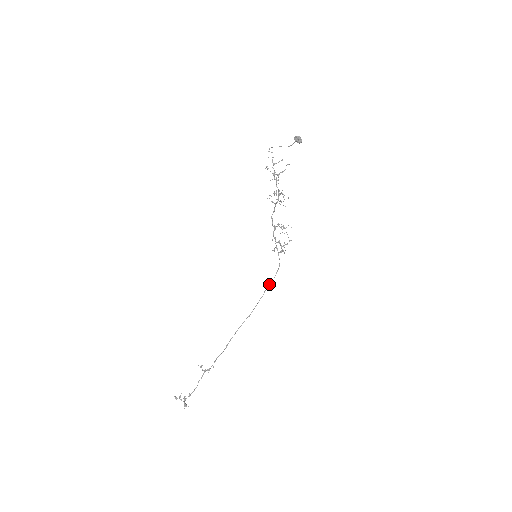
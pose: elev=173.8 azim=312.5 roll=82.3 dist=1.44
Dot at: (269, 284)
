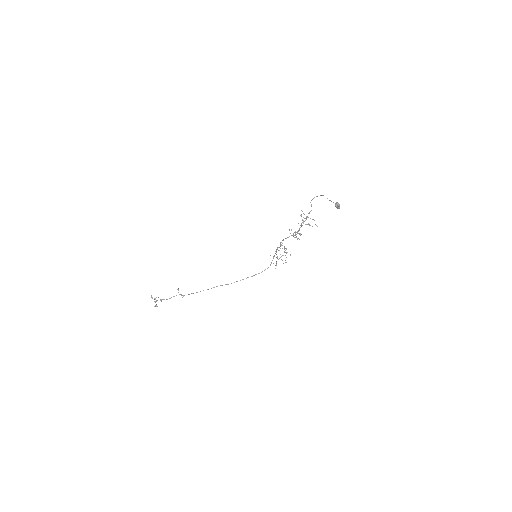
Dot at: (254, 275)
